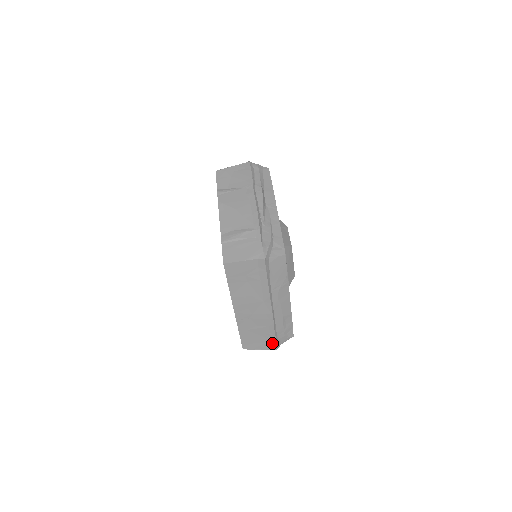
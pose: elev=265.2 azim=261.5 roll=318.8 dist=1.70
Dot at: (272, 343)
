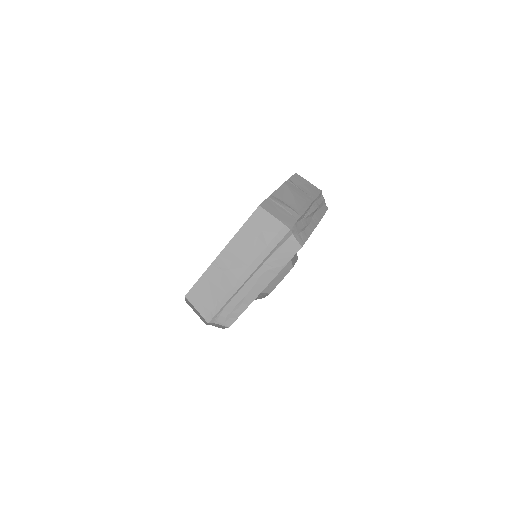
Dot at: (212, 313)
